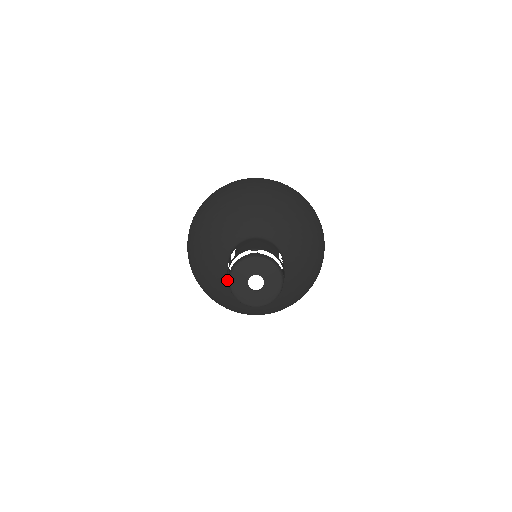
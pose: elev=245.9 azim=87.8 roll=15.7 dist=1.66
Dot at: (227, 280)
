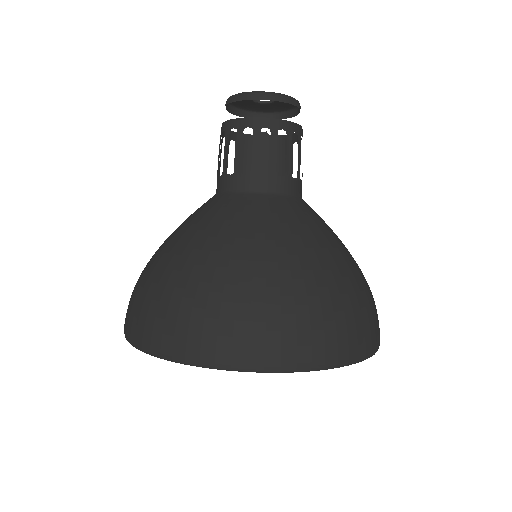
Dot at: (209, 202)
